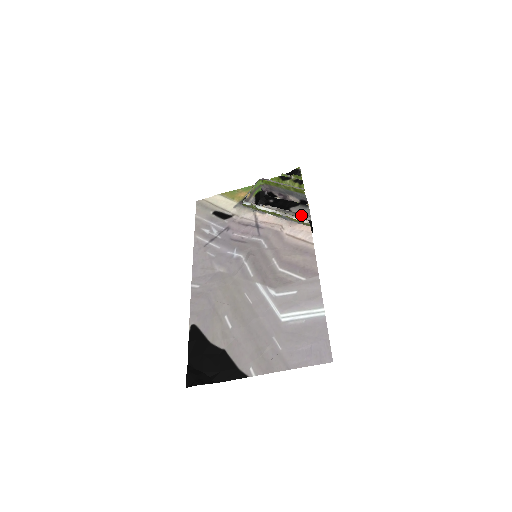
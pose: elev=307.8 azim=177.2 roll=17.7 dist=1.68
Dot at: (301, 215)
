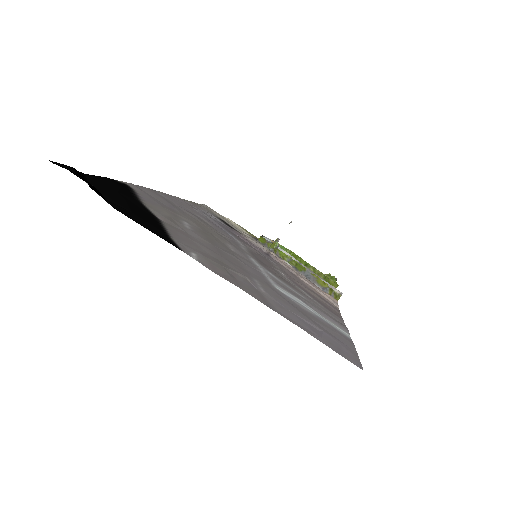
Dot at: occluded
